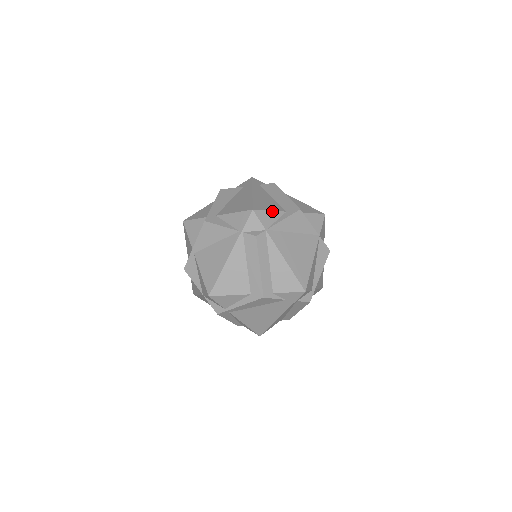
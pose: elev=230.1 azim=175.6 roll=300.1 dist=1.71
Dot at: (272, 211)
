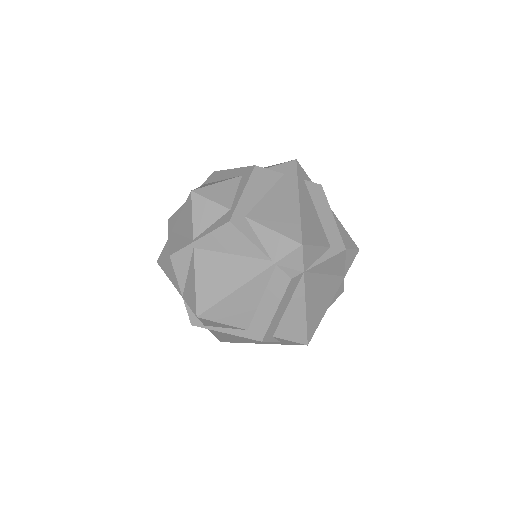
Dot at: (319, 246)
